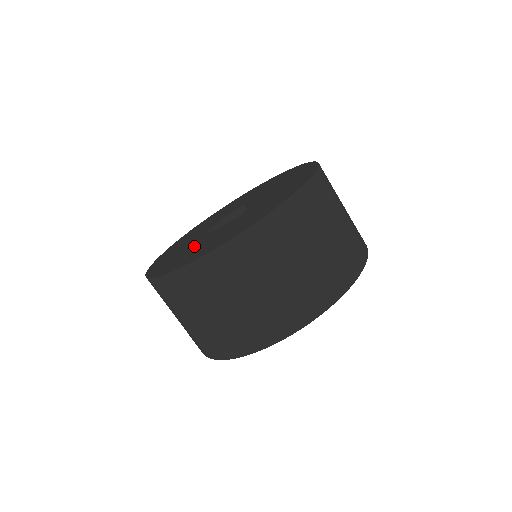
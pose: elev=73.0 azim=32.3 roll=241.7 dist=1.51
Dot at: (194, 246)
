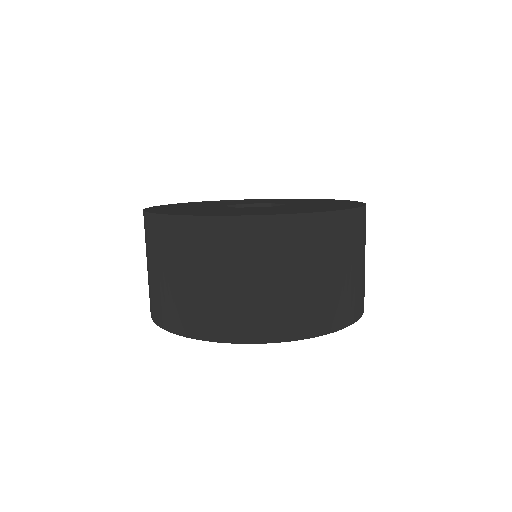
Dot at: (268, 209)
